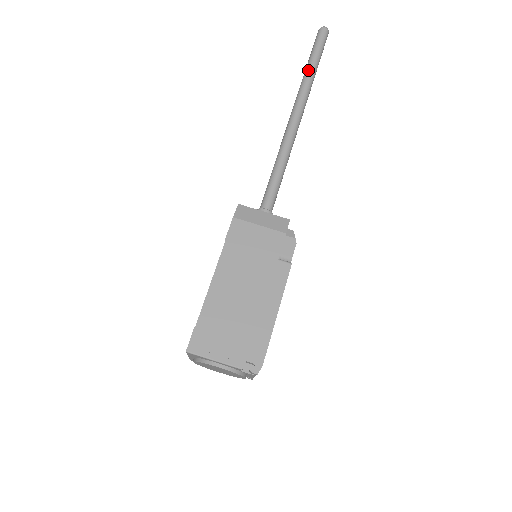
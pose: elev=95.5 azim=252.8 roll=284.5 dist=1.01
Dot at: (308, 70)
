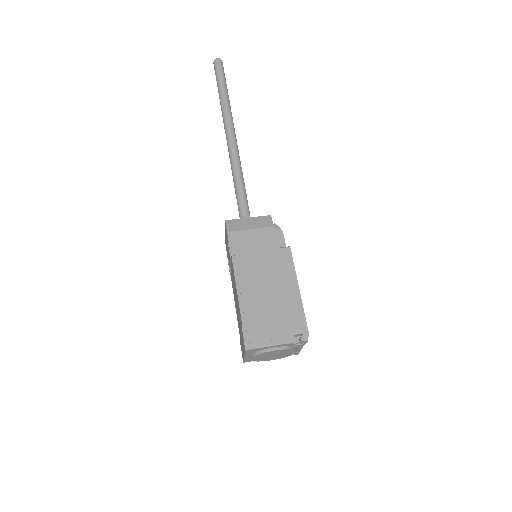
Dot at: (222, 97)
